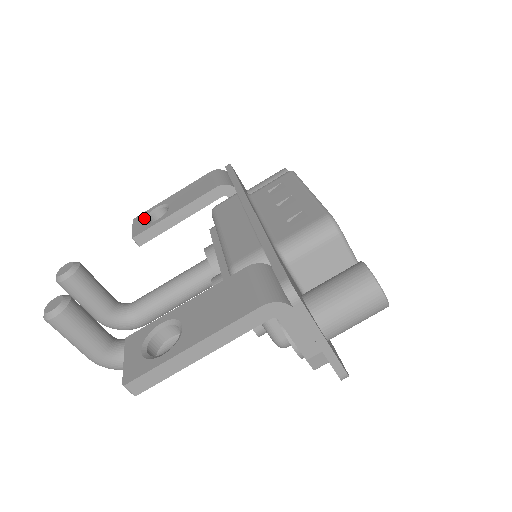
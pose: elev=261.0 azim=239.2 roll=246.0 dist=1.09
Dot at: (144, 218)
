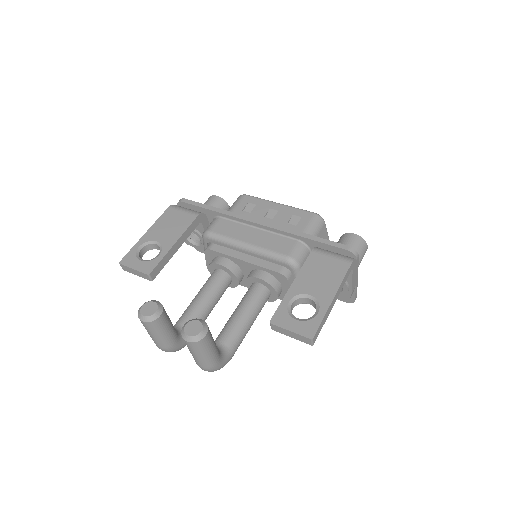
Dot at: (137, 258)
